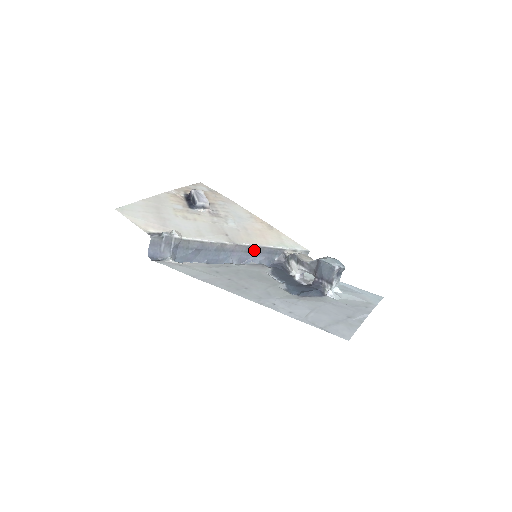
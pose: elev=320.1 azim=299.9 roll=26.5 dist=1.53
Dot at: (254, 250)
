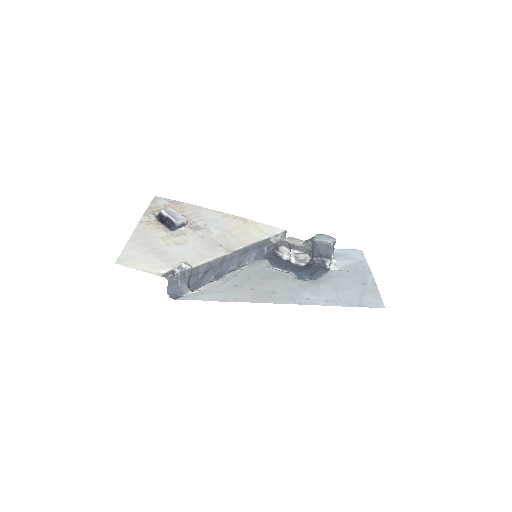
Dot at: (248, 250)
